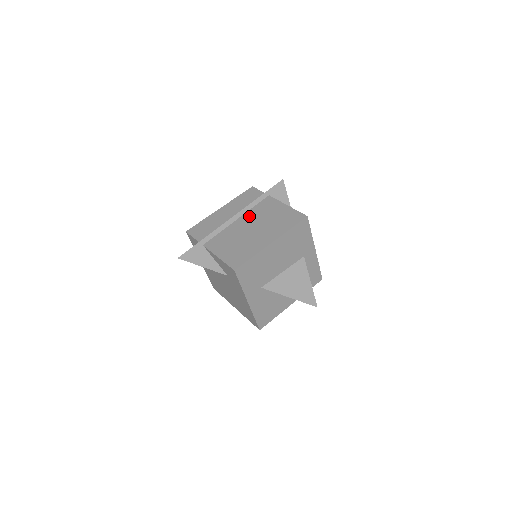
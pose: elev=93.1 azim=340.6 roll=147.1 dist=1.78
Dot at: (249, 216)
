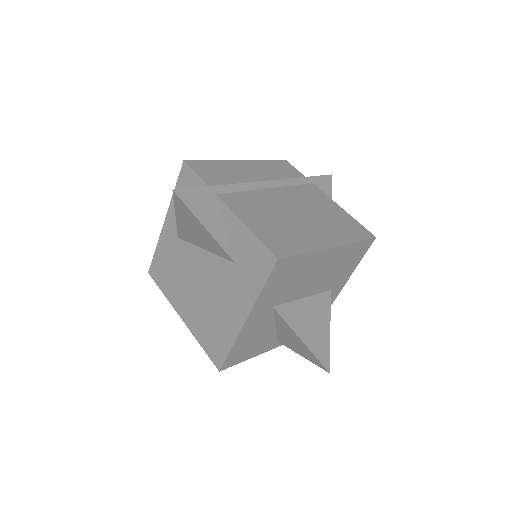
Dot at: (289, 193)
